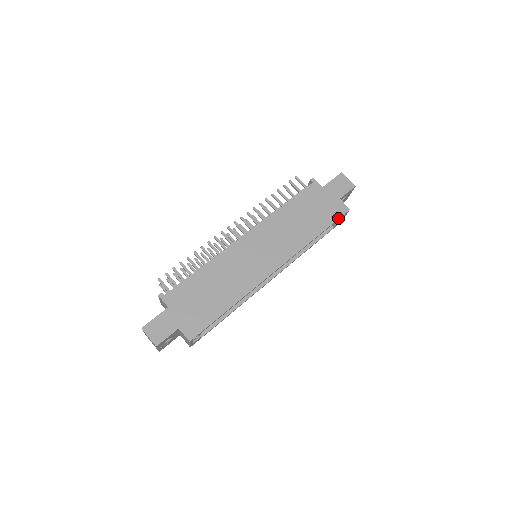
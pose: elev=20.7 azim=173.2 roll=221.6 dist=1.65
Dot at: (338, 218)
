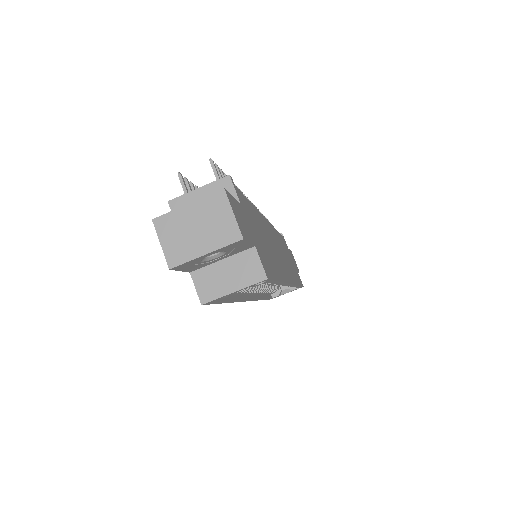
Dot at: occluded
